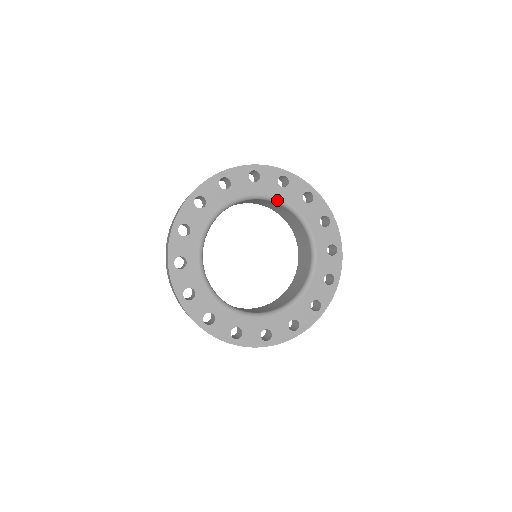
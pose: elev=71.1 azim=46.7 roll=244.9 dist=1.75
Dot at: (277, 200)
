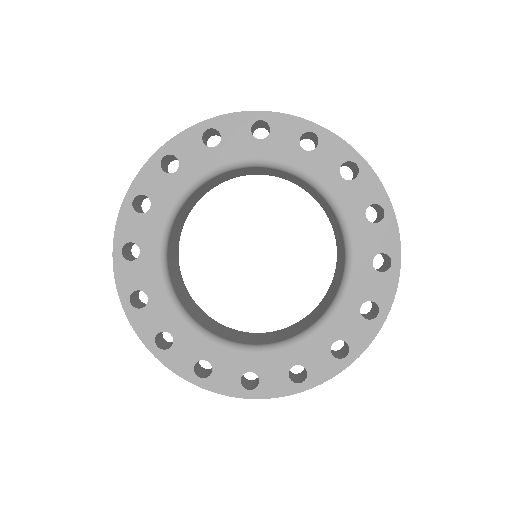
Dot at: (259, 162)
